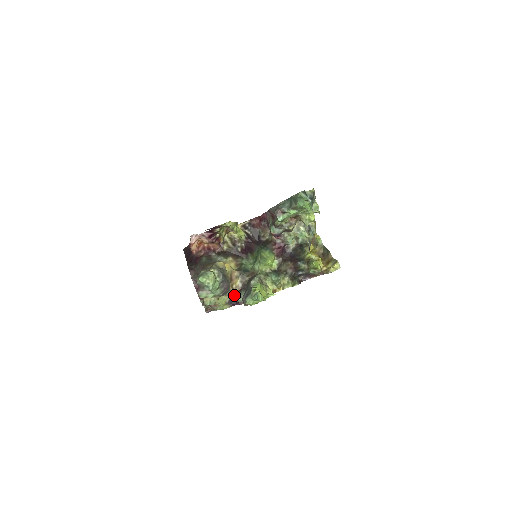
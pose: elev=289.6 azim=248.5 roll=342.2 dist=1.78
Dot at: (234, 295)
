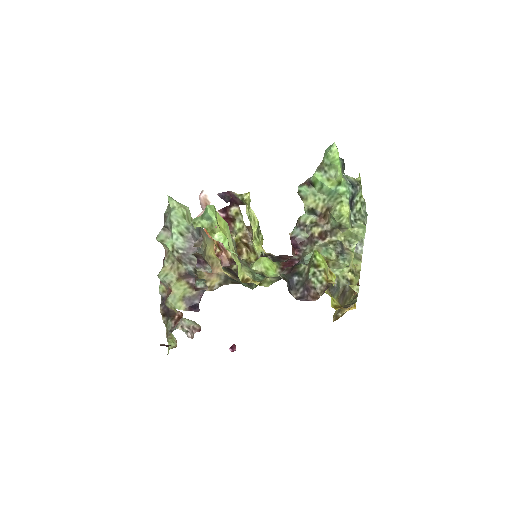
Dot at: (197, 278)
